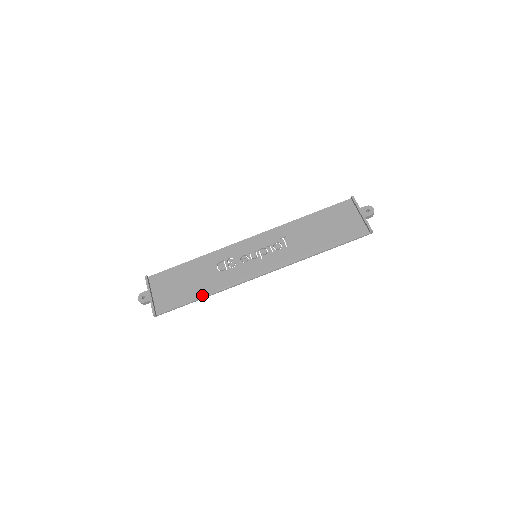
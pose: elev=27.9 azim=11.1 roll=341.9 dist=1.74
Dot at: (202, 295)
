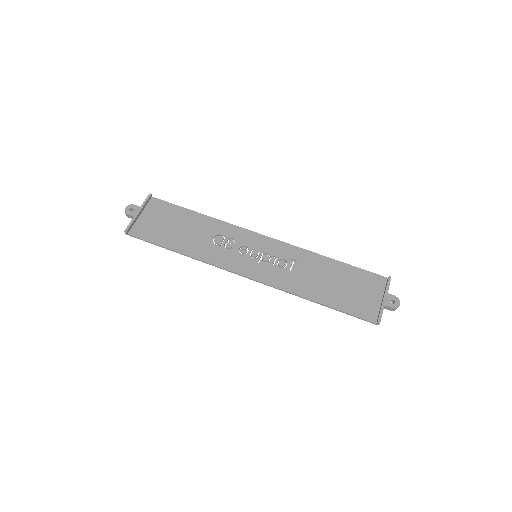
Dot at: (180, 249)
